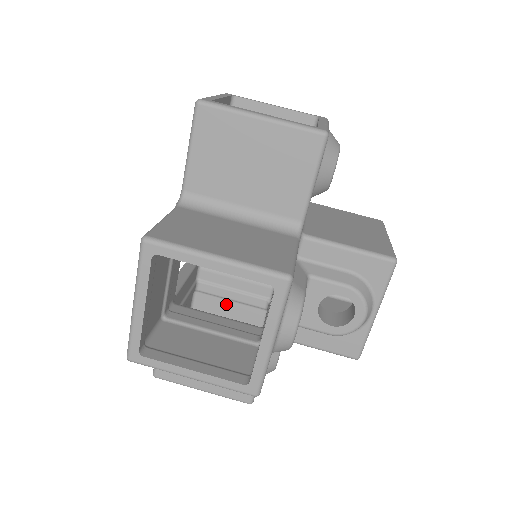
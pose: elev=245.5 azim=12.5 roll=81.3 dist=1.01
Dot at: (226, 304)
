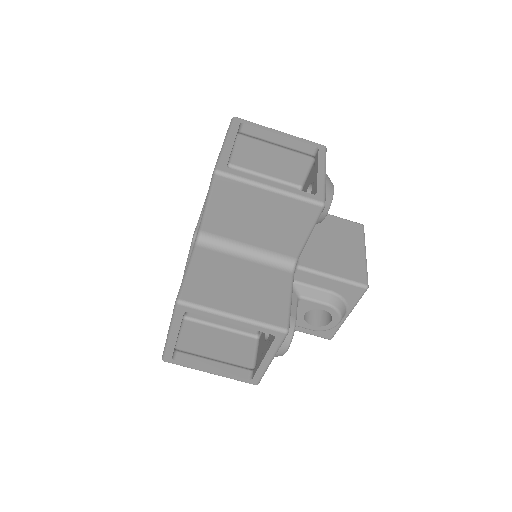
Dot at: occluded
